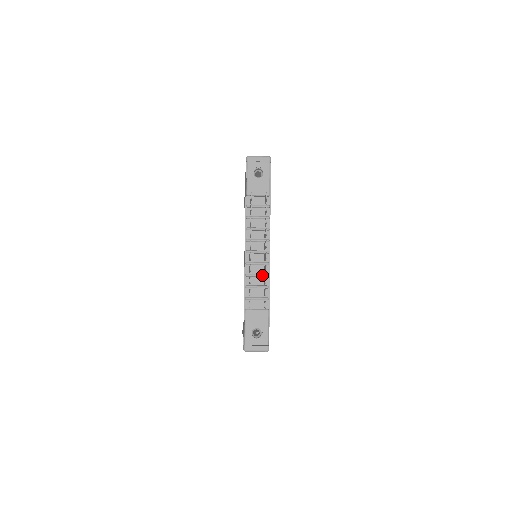
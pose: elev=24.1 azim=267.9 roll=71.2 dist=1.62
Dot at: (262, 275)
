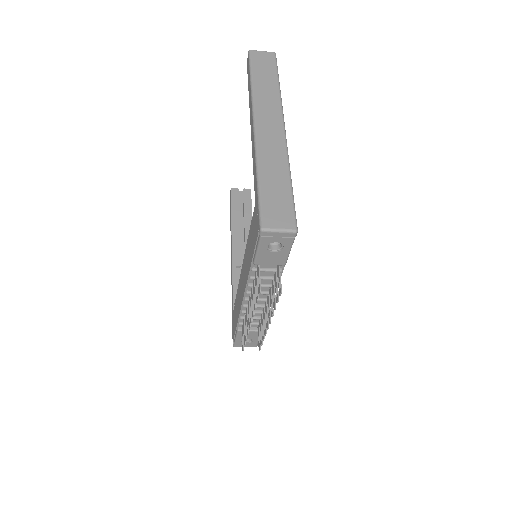
Dot at: occluded
